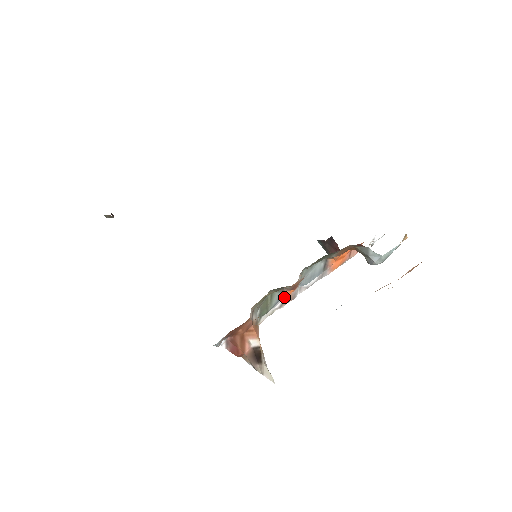
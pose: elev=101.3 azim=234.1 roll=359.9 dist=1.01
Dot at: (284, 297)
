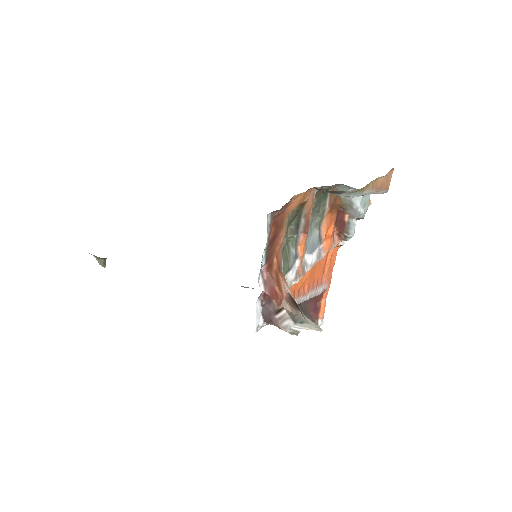
Dot at: (297, 264)
